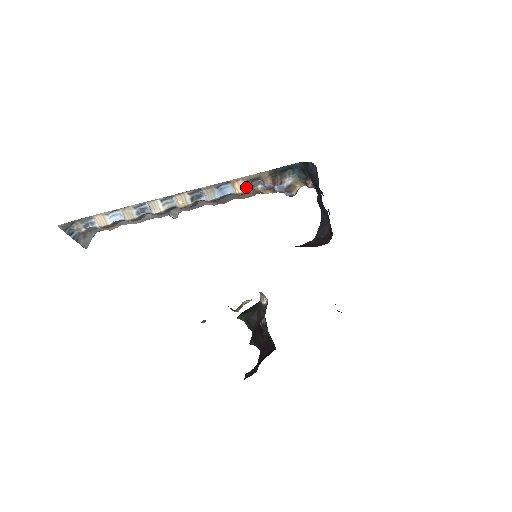
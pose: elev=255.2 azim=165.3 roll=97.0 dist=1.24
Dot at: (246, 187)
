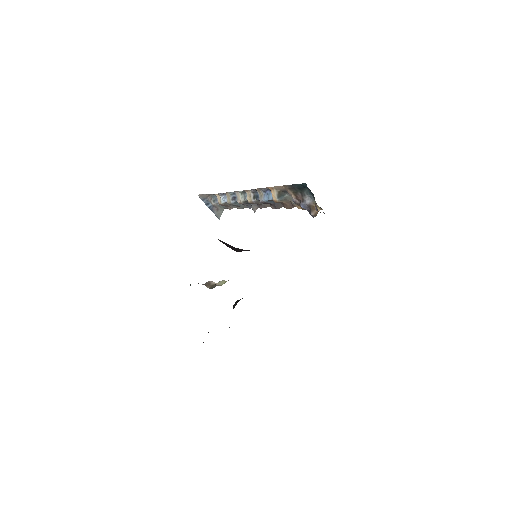
Dot at: (279, 197)
